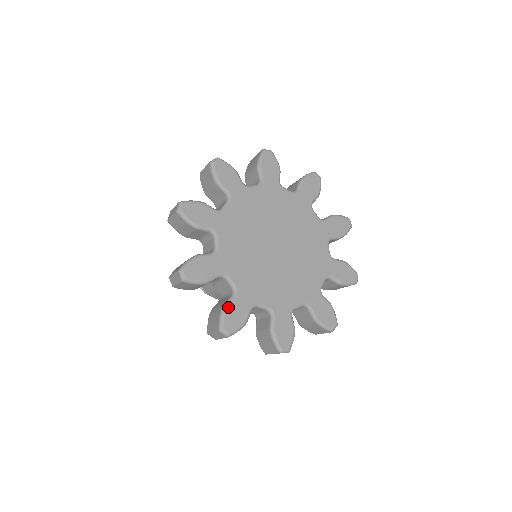
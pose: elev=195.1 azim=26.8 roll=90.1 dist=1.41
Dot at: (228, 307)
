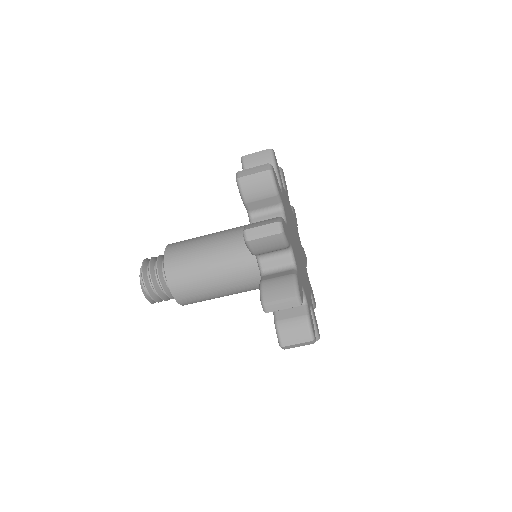
Dot at: (284, 221)
